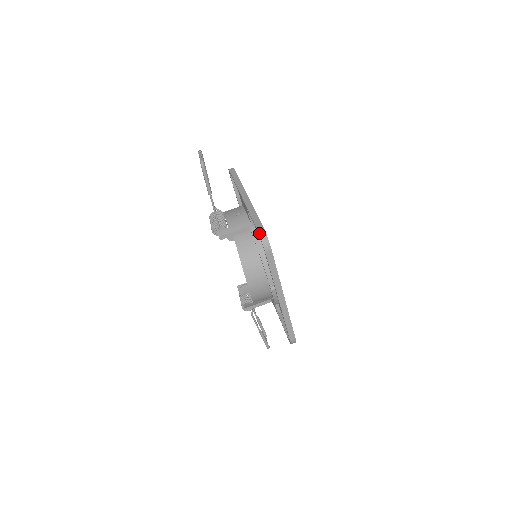
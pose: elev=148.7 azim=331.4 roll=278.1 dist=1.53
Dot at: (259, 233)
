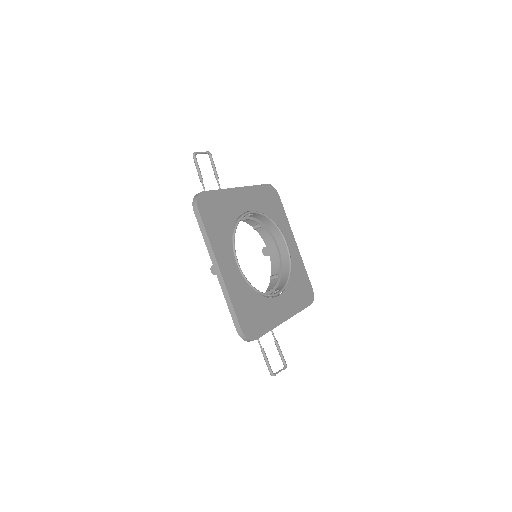
Dot at: (196, 195)
